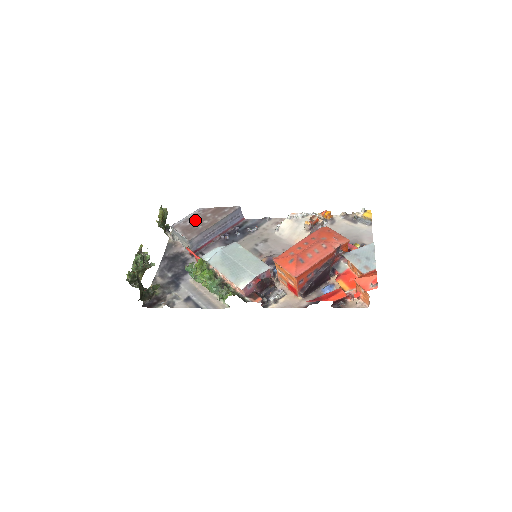
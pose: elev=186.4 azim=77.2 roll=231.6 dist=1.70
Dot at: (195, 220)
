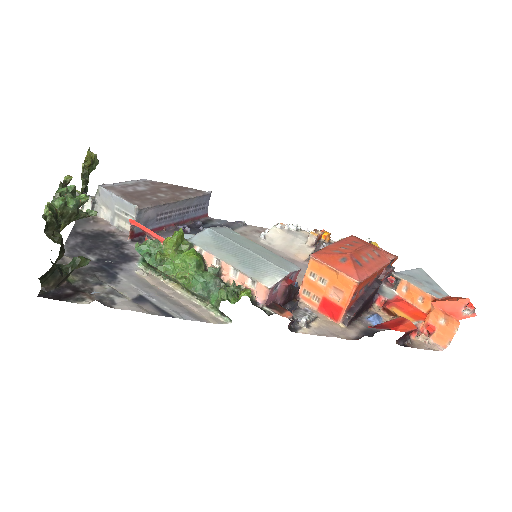
Dot at: (142, 189)
